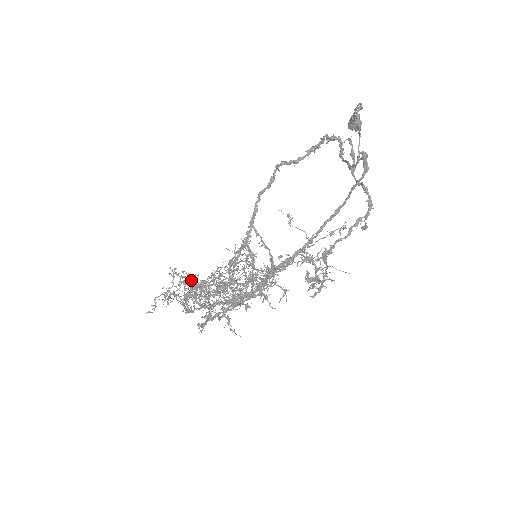
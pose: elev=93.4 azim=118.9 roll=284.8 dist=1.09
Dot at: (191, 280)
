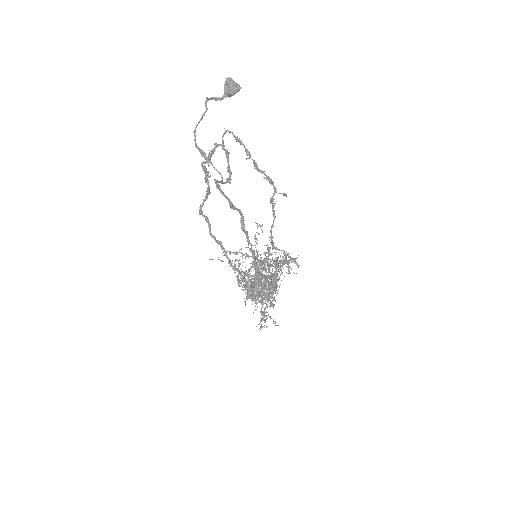
Dot at: (265, 264)
